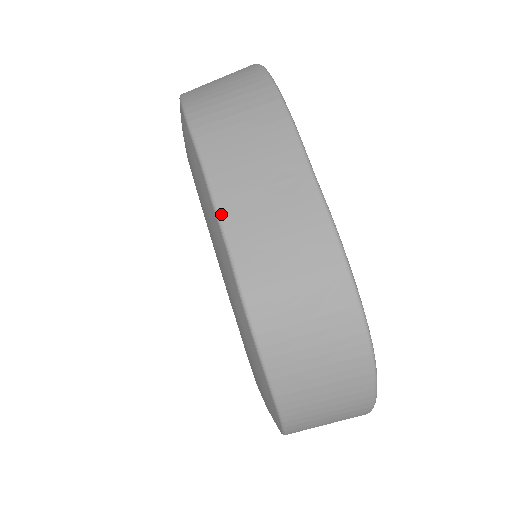
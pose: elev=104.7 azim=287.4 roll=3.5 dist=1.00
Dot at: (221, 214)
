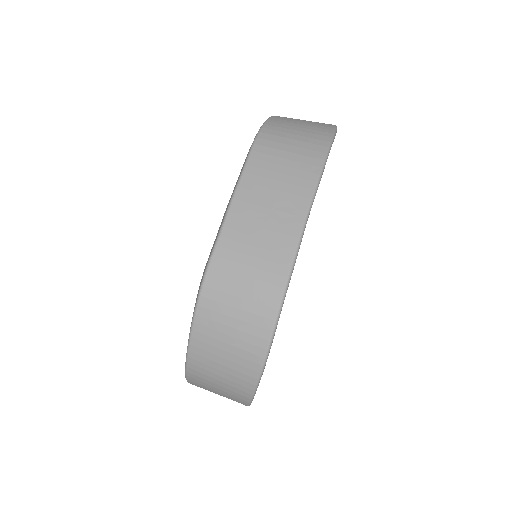
Dot at: (231, 208)
